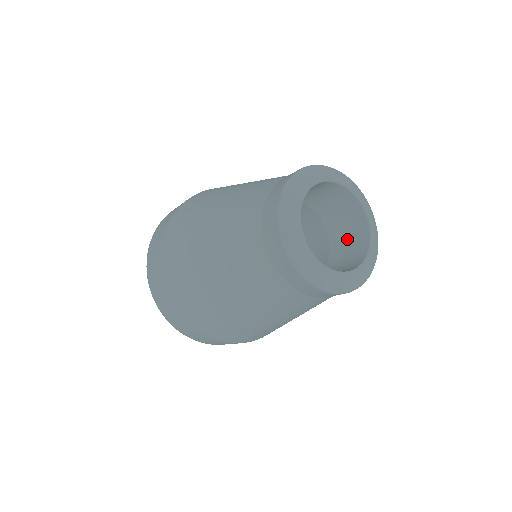
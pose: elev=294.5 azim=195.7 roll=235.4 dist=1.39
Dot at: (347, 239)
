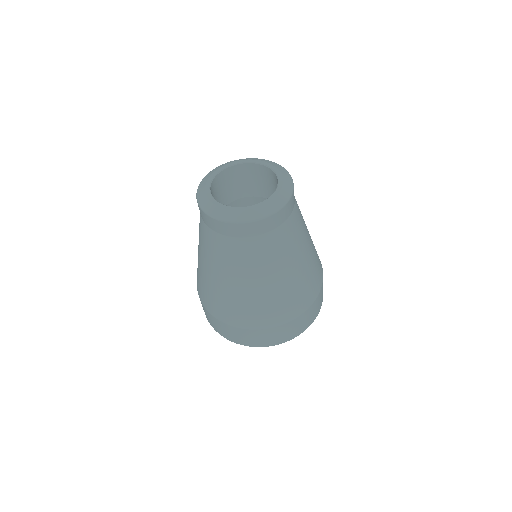
Dot at: (272, 188)
